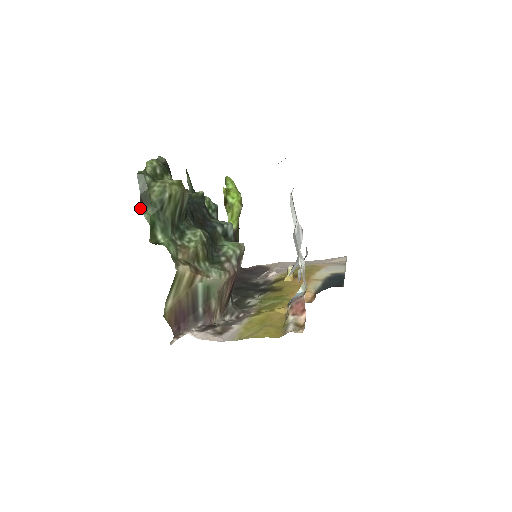
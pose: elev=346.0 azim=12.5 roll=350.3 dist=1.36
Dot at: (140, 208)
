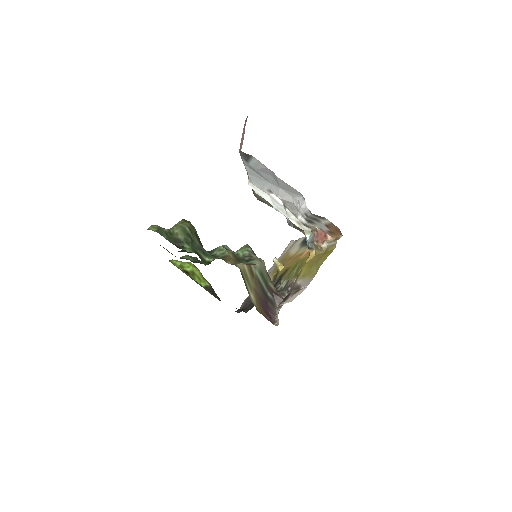
Dot at: occluded
